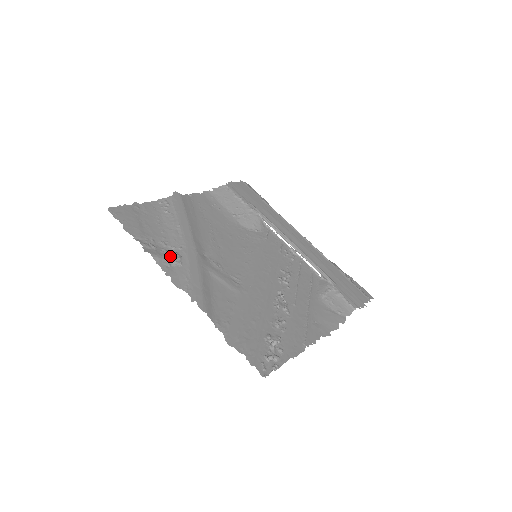
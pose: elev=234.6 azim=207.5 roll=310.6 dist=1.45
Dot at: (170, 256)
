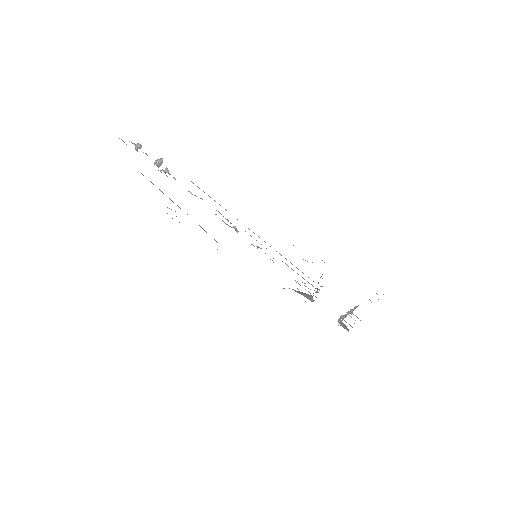
Dot at: occluded
